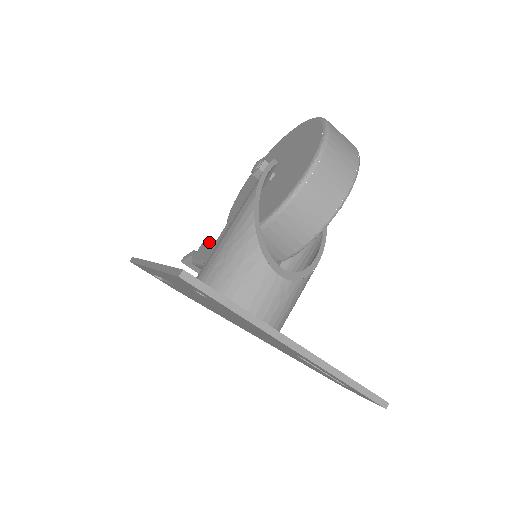
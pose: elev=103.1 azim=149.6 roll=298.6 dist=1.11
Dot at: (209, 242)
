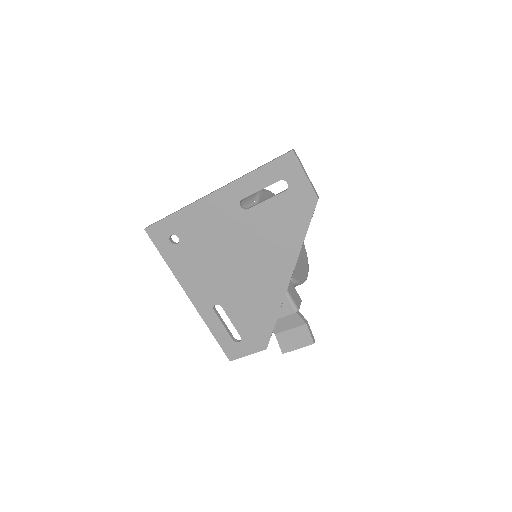
Dot at: occluded
